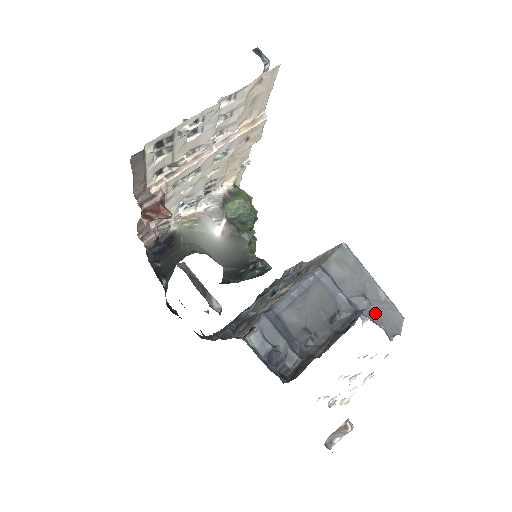
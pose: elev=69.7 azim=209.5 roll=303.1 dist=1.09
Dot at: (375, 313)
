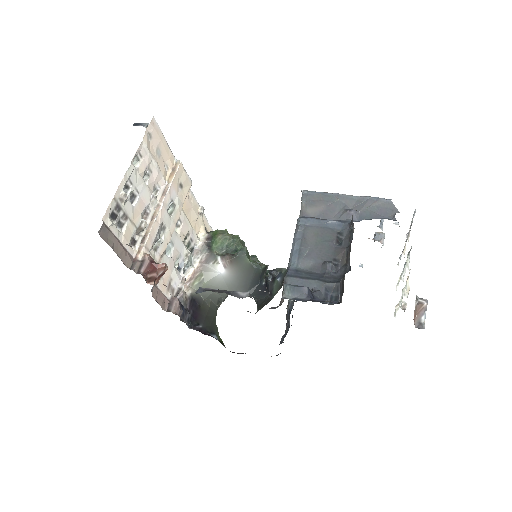
Dot at: (366, 214)
